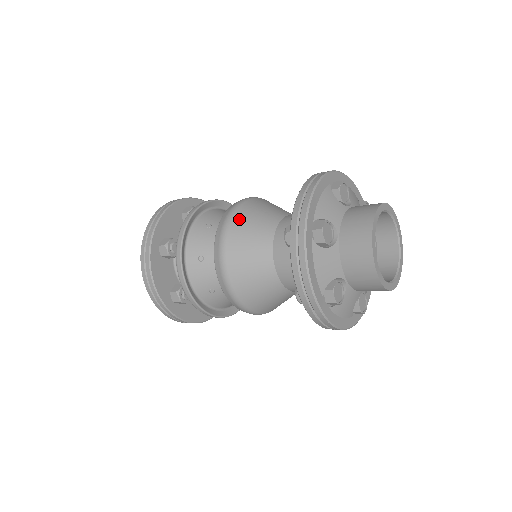
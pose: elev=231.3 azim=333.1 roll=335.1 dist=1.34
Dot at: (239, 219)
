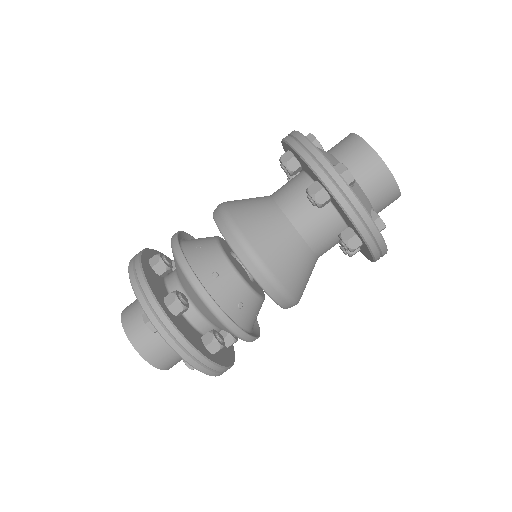
Dot at: occluded
